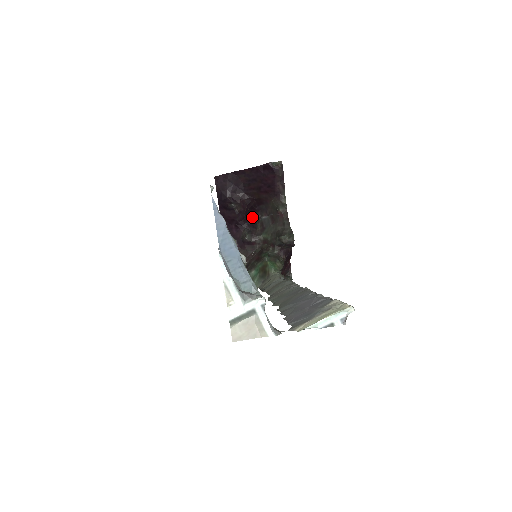
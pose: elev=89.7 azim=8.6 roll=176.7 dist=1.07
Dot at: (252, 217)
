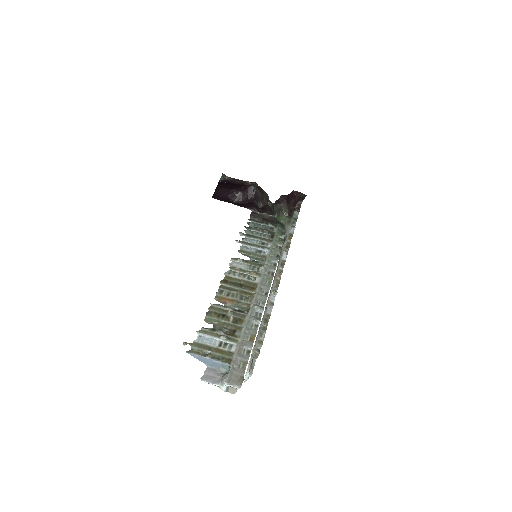
Dot at: (251, 191)
